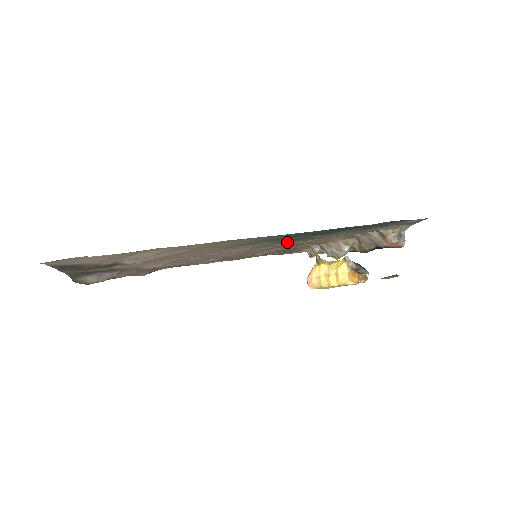
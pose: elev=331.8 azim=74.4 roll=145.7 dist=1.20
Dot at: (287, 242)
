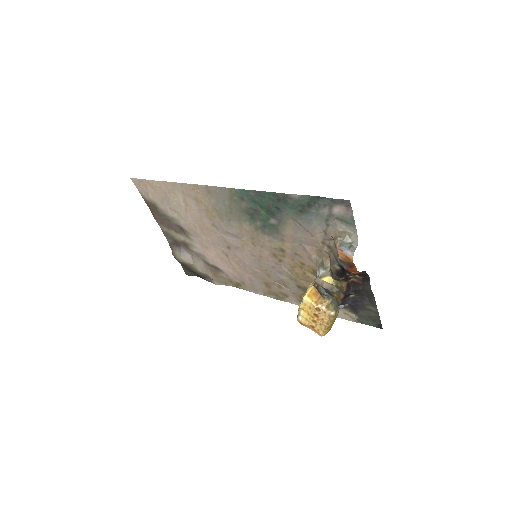
Dot at: (267, 236)
